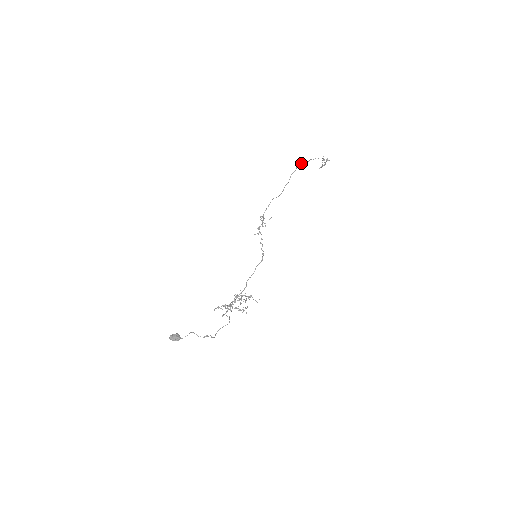
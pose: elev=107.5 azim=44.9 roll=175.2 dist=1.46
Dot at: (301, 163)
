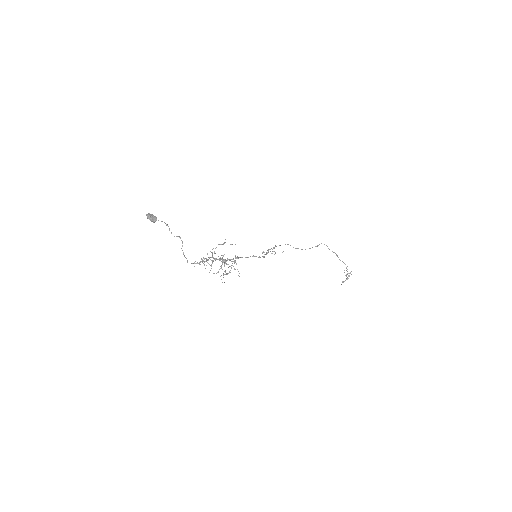
Dot at: (324, 244)
